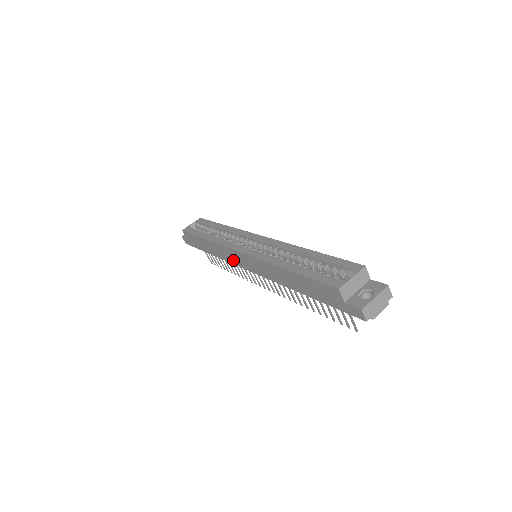
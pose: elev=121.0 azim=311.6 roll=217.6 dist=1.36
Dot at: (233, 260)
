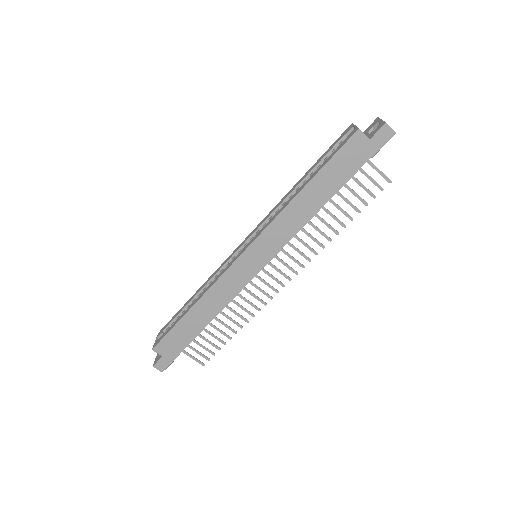
Dot at: (238, 283)
